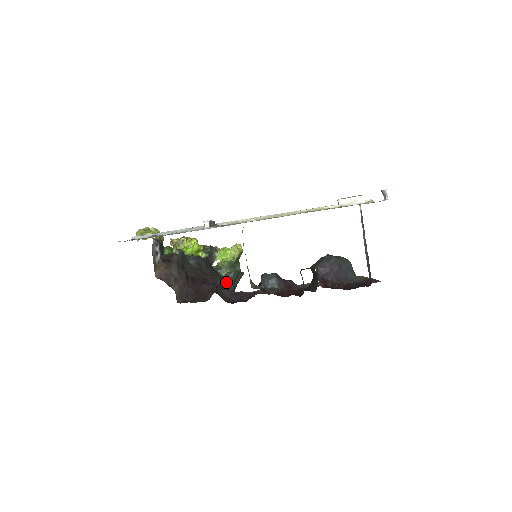
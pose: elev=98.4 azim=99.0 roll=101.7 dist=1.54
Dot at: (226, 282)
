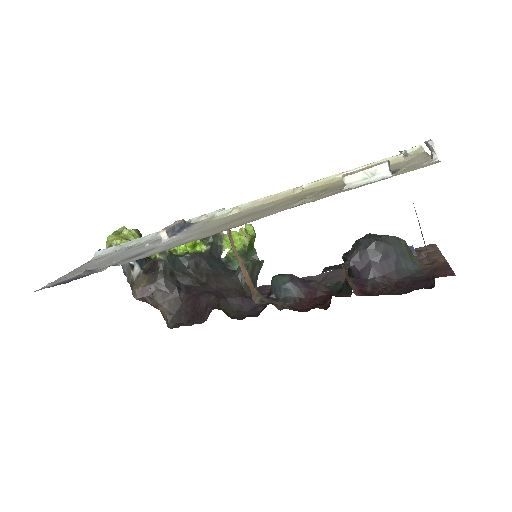
Dot at: (238, 281)
